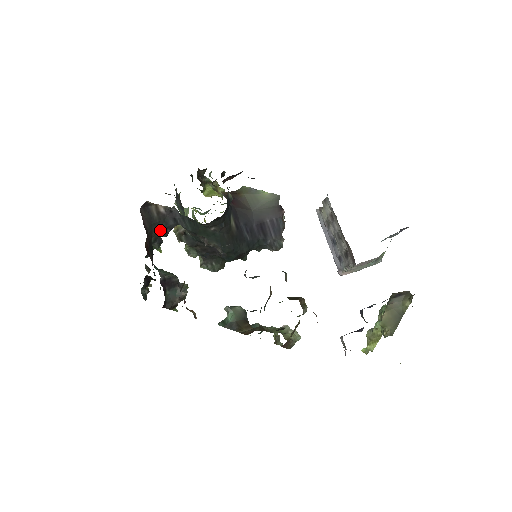
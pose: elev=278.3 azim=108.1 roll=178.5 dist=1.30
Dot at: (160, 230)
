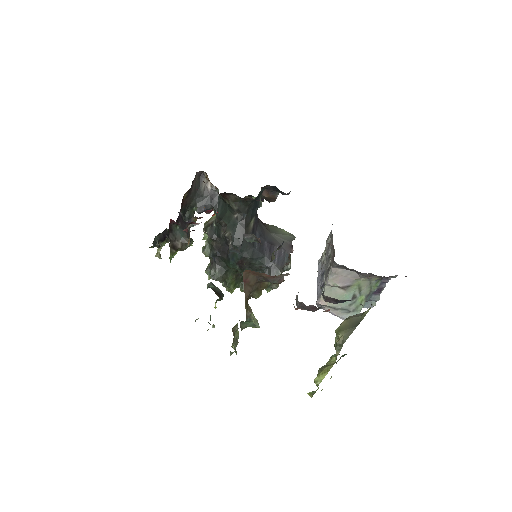
Dot at: (198, 204)
